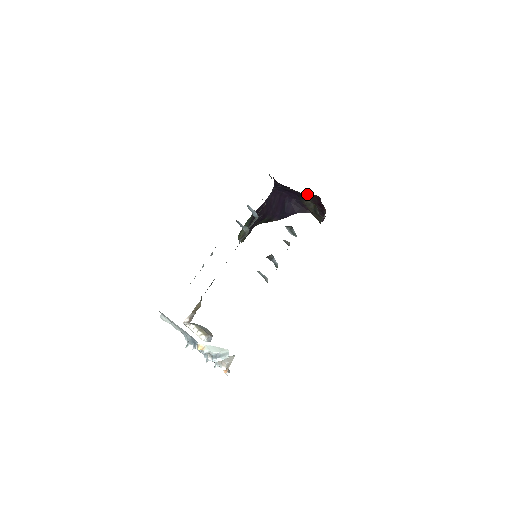
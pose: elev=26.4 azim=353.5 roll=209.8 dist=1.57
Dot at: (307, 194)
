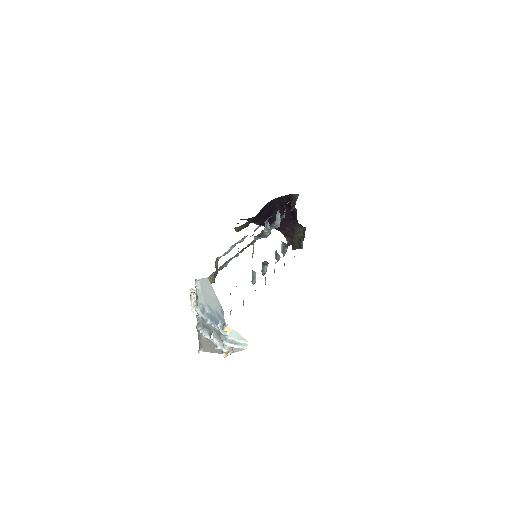
Dot at: occluded
